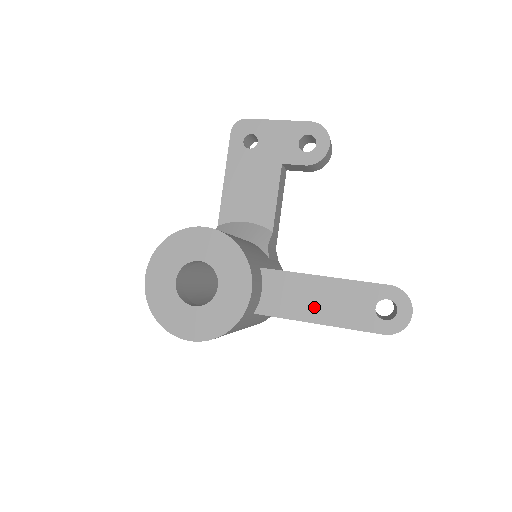
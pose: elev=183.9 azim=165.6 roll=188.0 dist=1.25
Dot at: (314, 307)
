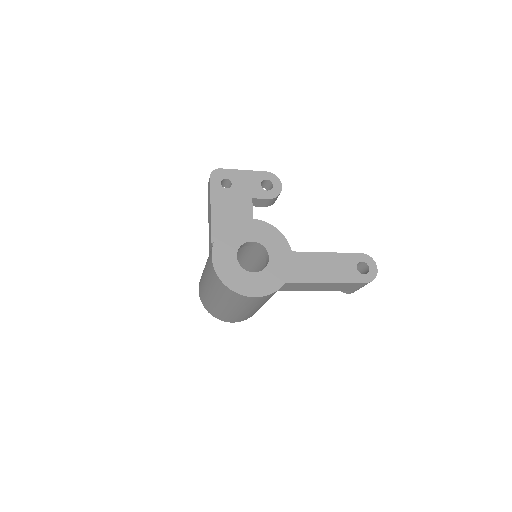
Dot at: (321, 272)
